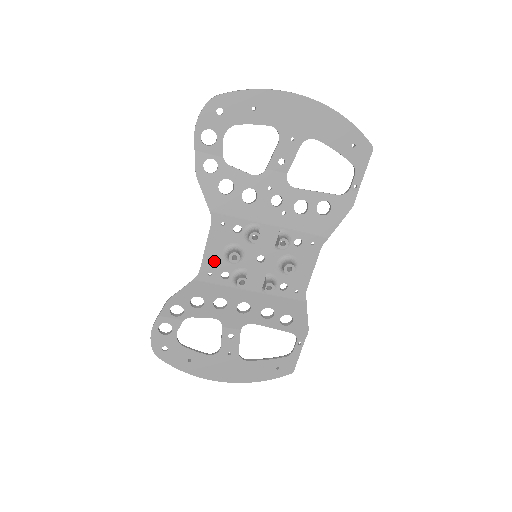
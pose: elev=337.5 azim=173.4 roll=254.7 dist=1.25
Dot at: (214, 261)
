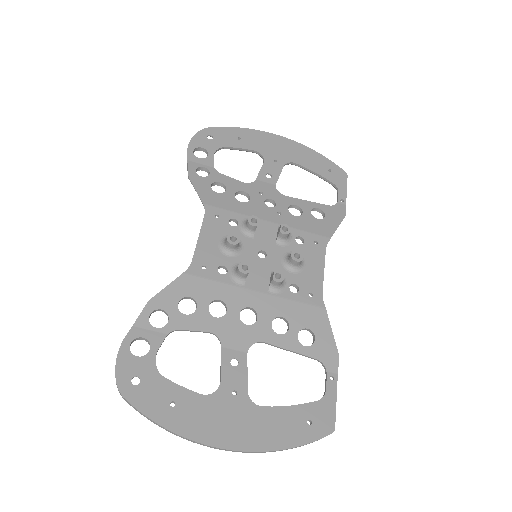
Dot at: (209, 253)
